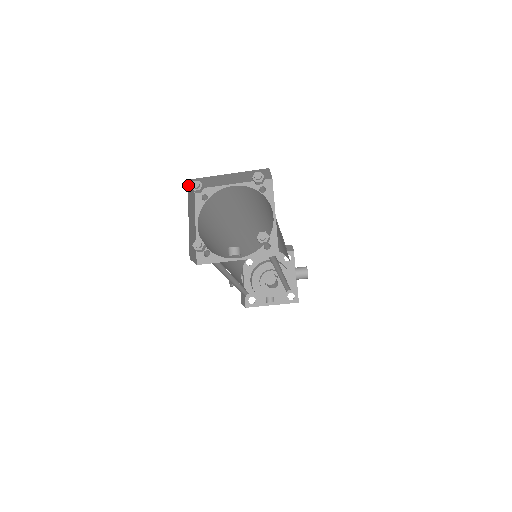
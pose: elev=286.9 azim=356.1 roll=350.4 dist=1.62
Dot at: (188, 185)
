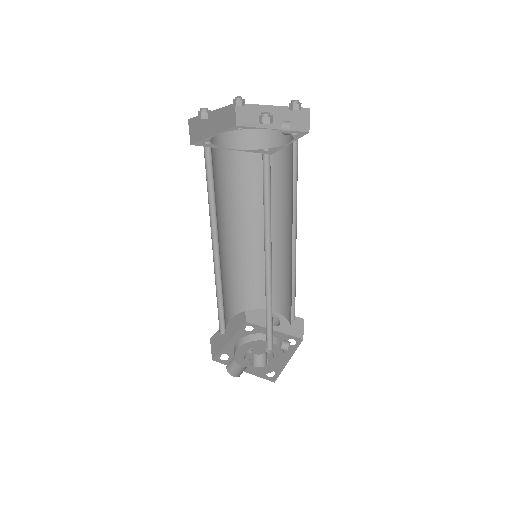
Dot at: occluded
